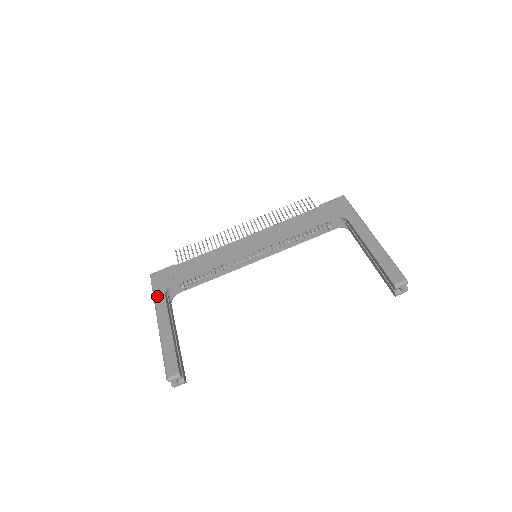
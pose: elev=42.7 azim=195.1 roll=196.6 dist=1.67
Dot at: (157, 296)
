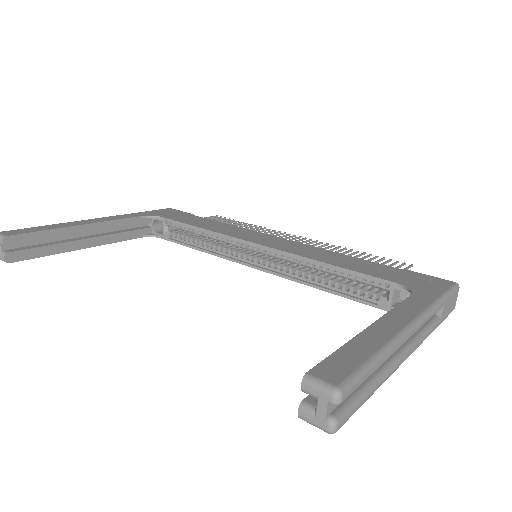
Dot at: (136, 213)
